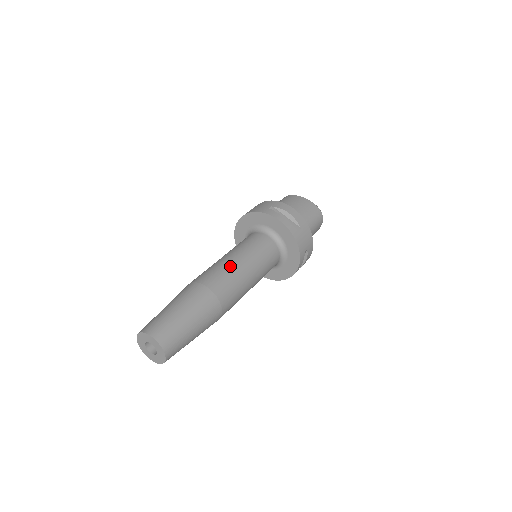
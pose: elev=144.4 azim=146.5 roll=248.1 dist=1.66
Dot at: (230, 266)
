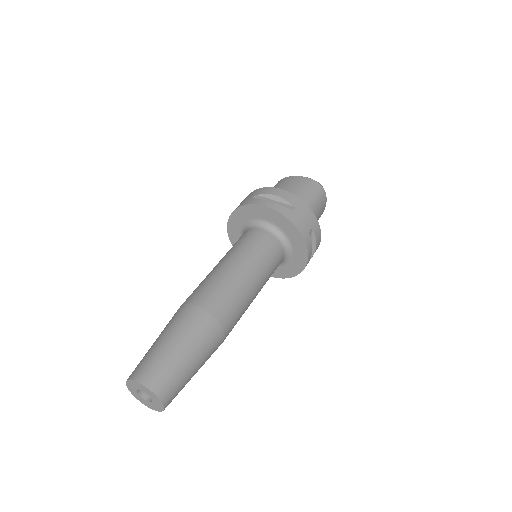
Dot at: (220, 275)
